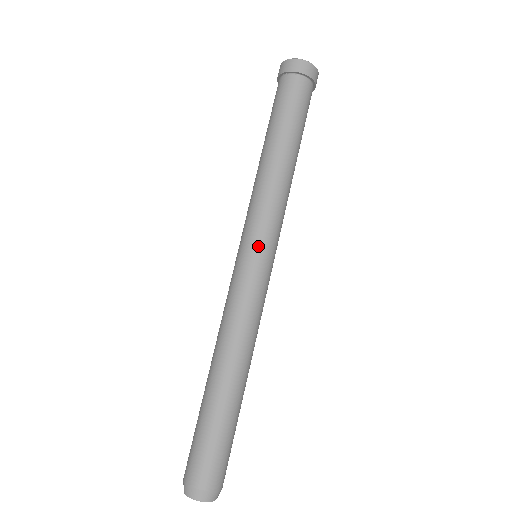
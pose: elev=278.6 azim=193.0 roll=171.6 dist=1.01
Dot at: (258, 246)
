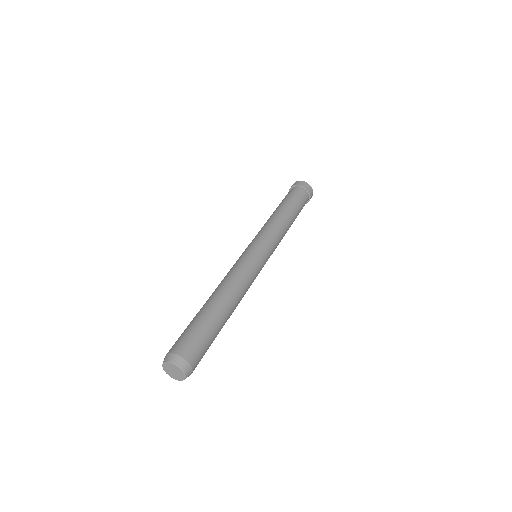
Dot at: (259, 244)
